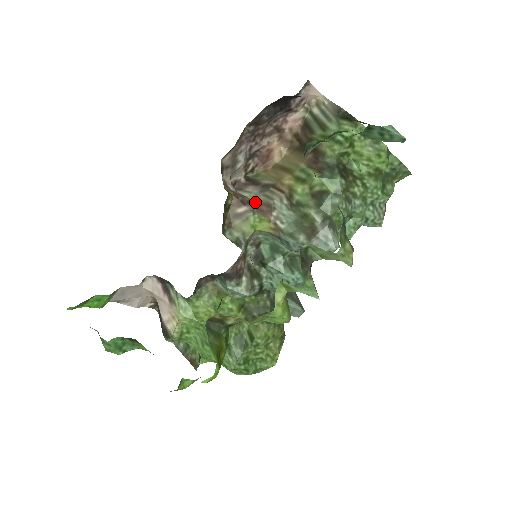
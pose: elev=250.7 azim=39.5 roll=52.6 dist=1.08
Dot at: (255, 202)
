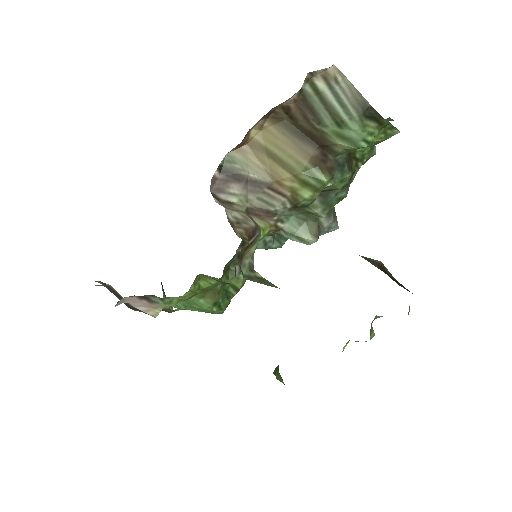
Dot at: (248, 207)
